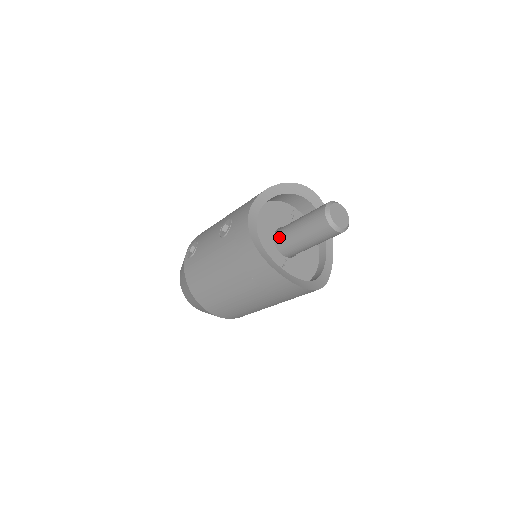
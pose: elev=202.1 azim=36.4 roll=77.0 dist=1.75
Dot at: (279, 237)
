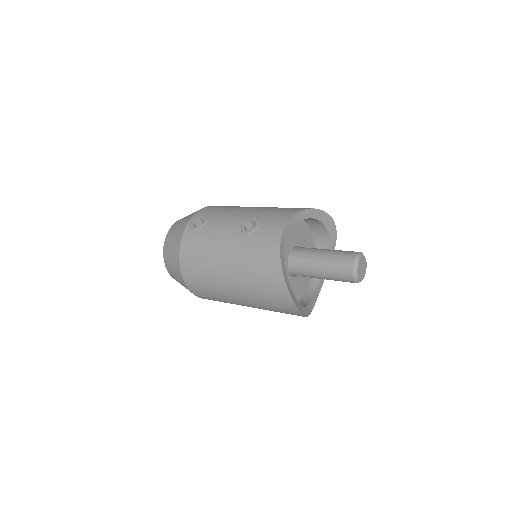
Dot at: (295, 256)
